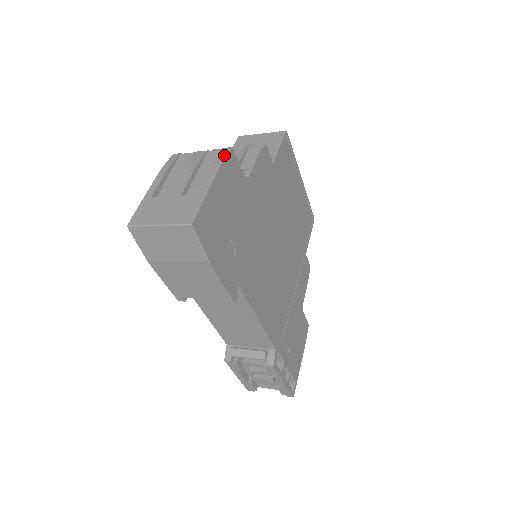
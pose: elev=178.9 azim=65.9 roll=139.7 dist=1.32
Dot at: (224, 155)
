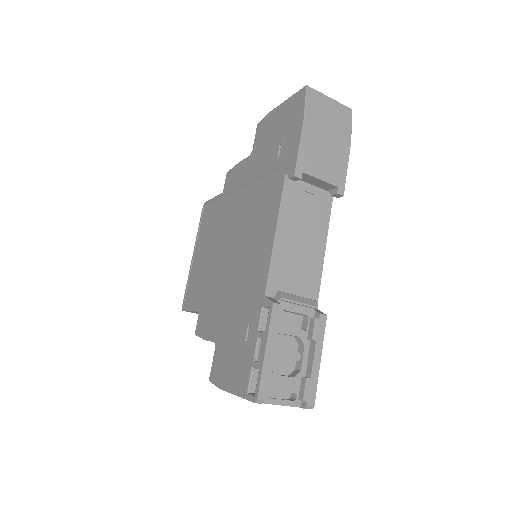
Dot at: occluded
